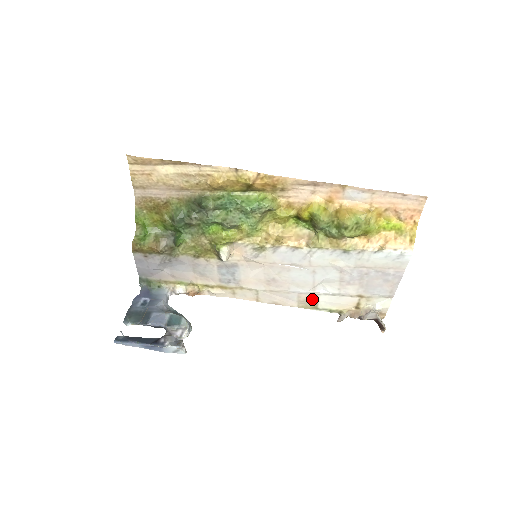
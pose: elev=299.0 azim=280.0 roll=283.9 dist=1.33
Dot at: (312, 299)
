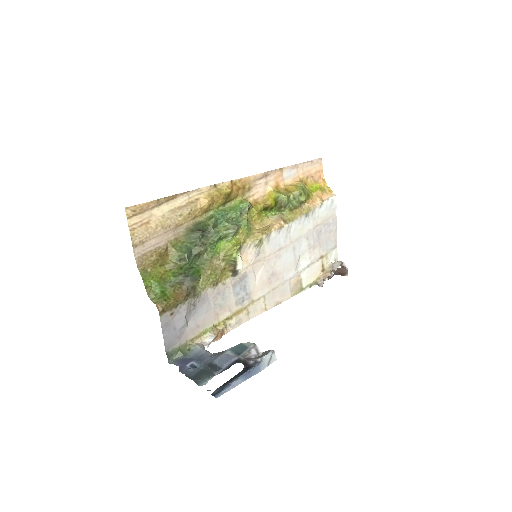
Dot at: (298, 281)
